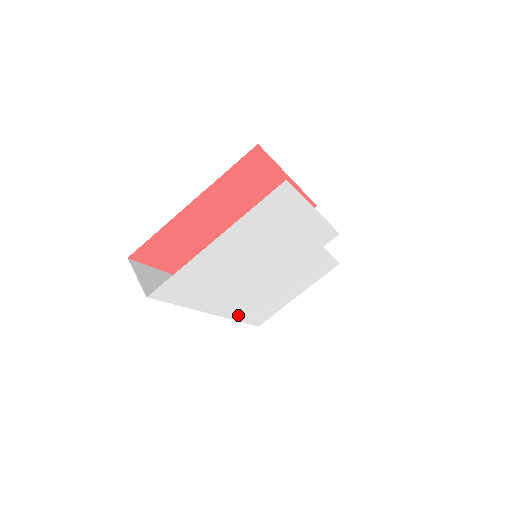
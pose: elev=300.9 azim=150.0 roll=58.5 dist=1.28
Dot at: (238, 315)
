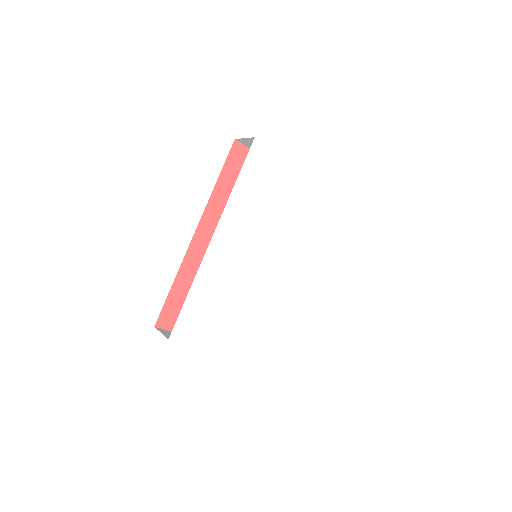
Dot at: (203, 277)
